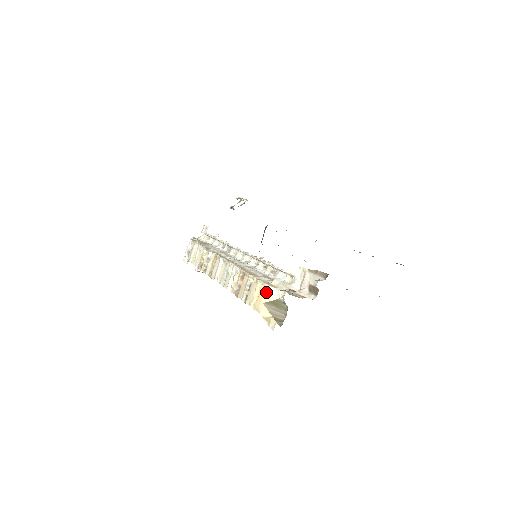
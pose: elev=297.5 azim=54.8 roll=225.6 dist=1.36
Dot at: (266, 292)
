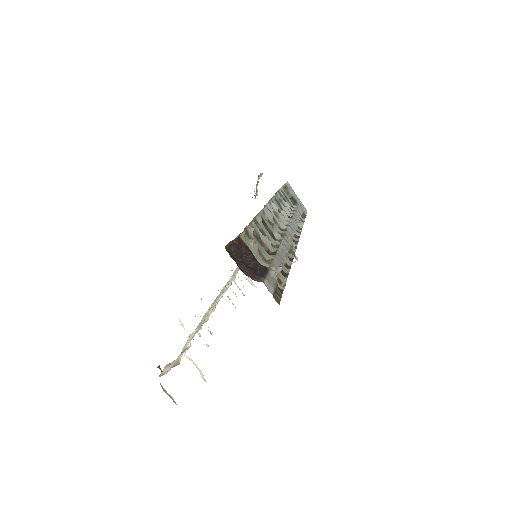
Dot at: occluded
